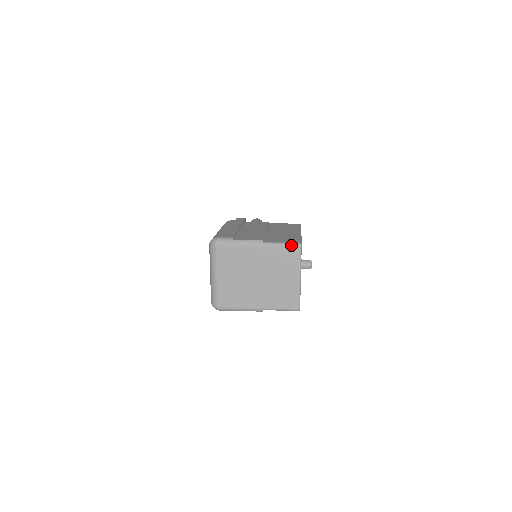
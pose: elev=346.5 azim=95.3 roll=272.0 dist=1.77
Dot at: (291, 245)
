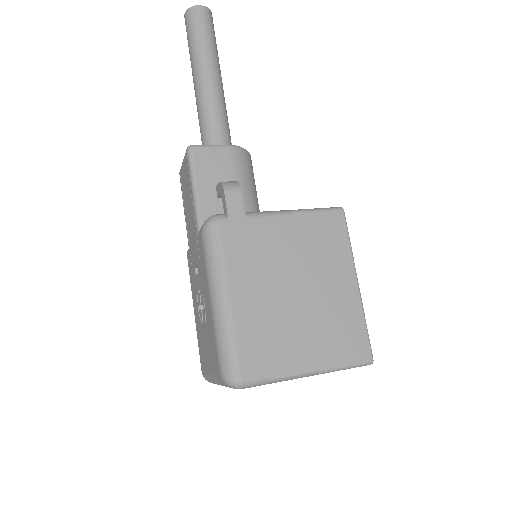
Dot at: occluded
